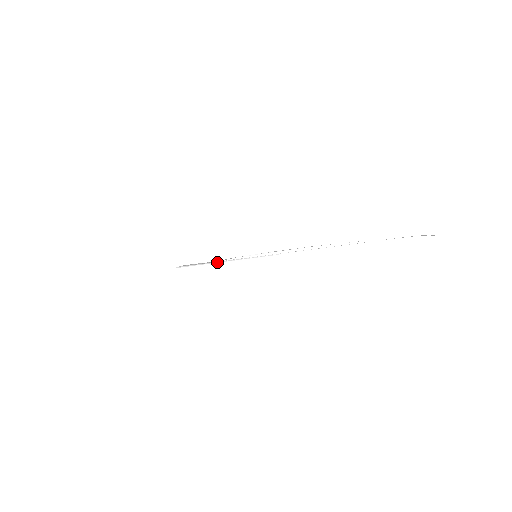
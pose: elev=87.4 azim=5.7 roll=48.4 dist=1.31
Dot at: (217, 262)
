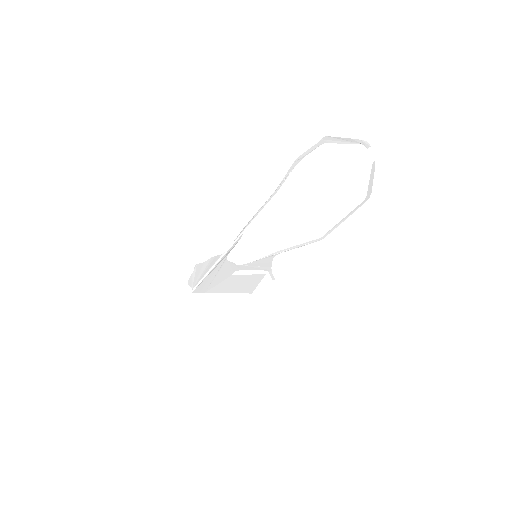
Dot at: (213, 267)
